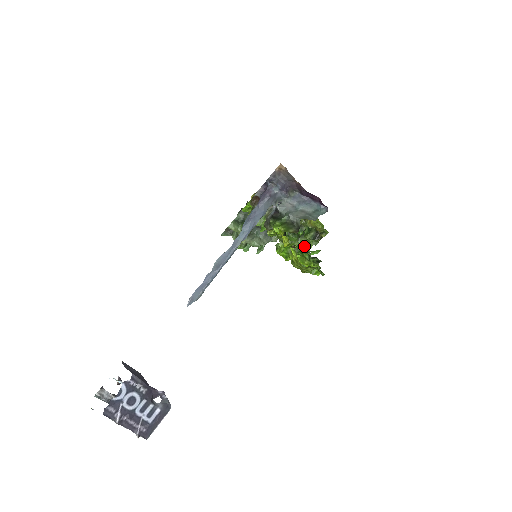
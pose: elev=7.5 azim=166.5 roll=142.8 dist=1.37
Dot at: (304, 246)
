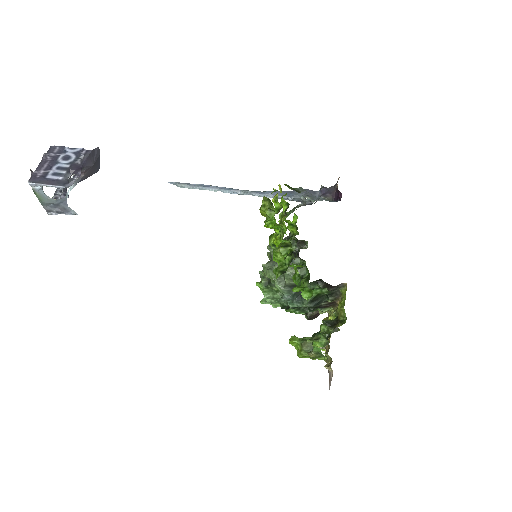
Dot at: occluded
